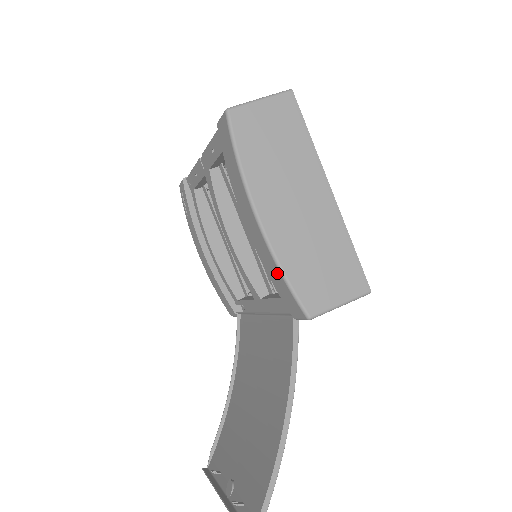
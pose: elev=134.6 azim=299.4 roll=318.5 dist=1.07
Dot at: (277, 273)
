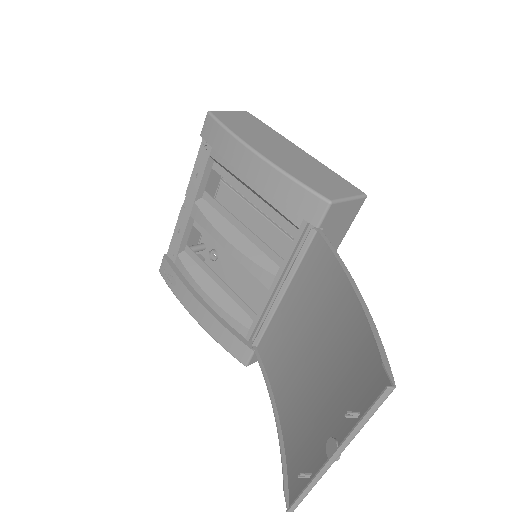
Dot at: (288, 184)
